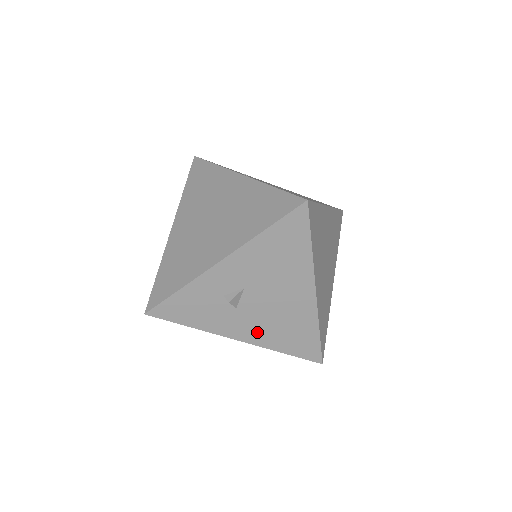
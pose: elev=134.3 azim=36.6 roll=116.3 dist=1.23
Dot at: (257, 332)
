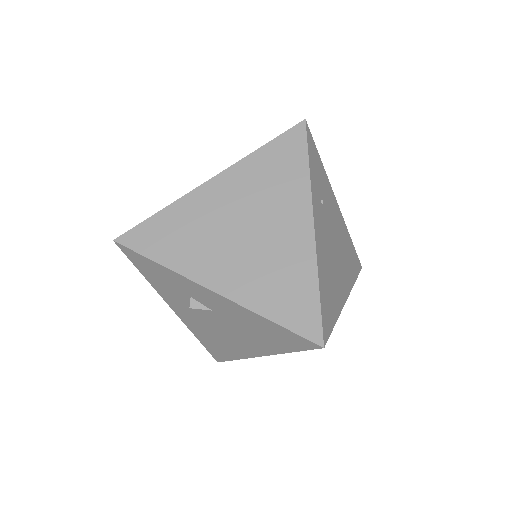
Dot at: (192, 322)
